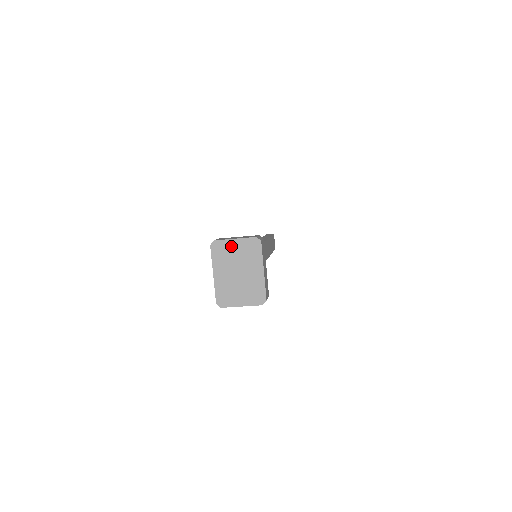
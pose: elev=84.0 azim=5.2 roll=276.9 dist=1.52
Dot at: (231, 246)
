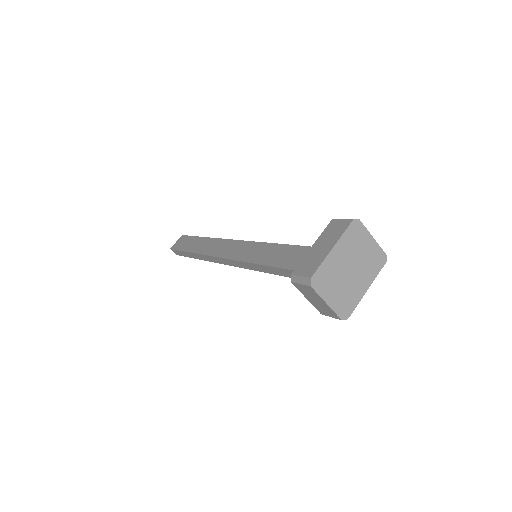
Dot at: (366, 240)
